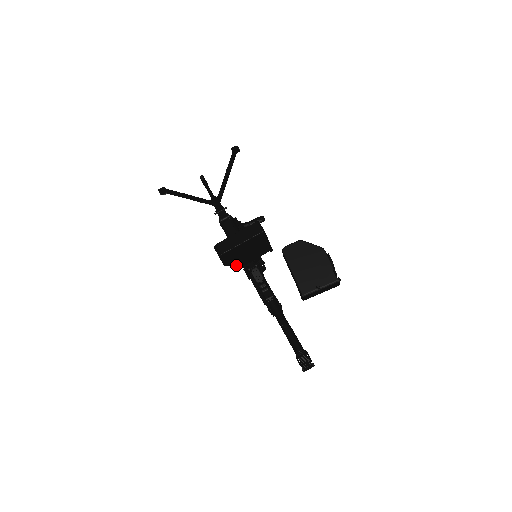
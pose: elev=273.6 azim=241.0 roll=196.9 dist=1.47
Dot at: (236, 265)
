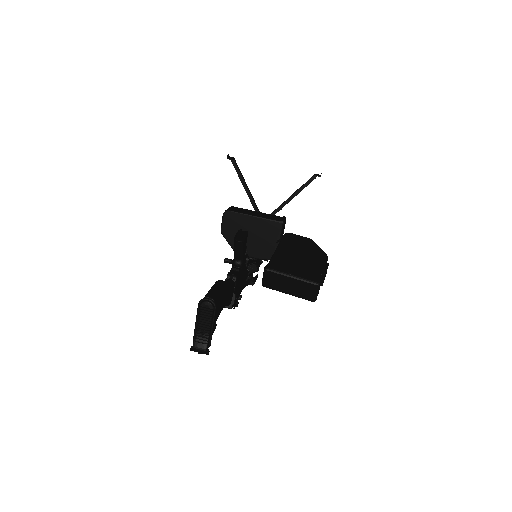
Dot at: (231, 244)
